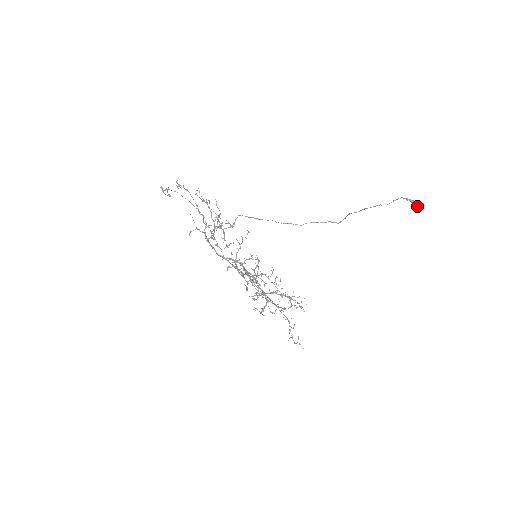
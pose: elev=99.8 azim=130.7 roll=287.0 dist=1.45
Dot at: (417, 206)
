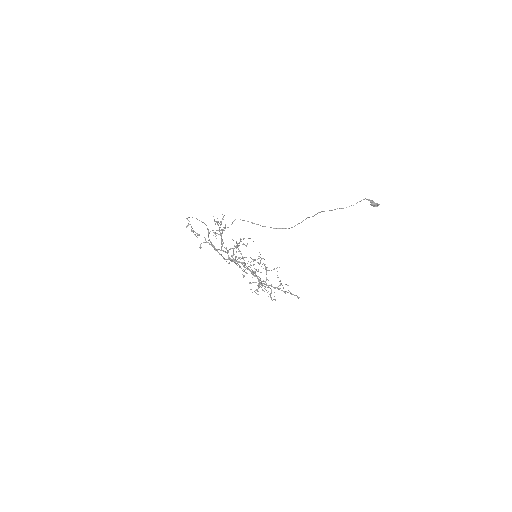
Dot at: (375, 206)
